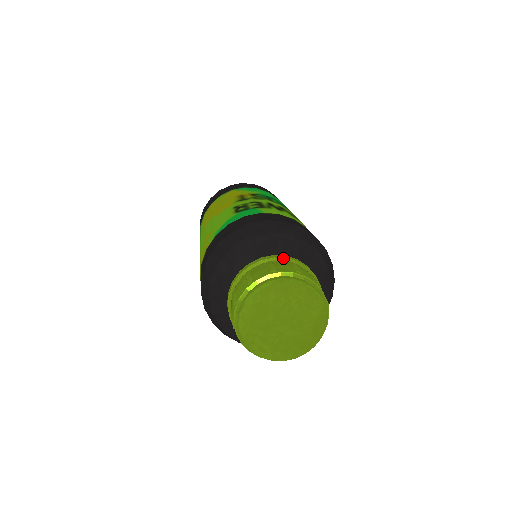
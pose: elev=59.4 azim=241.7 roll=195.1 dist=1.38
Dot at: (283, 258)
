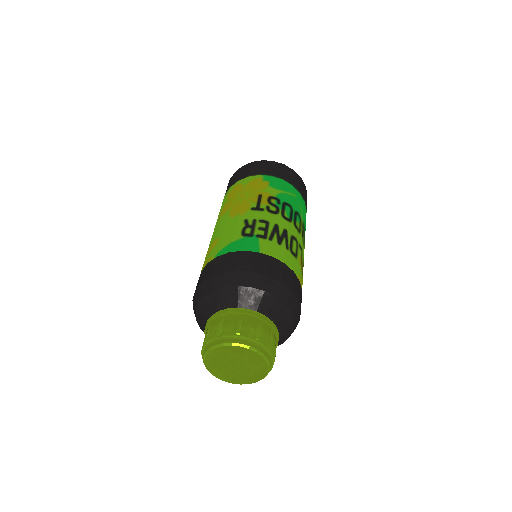
Dot at: (253, 316)
